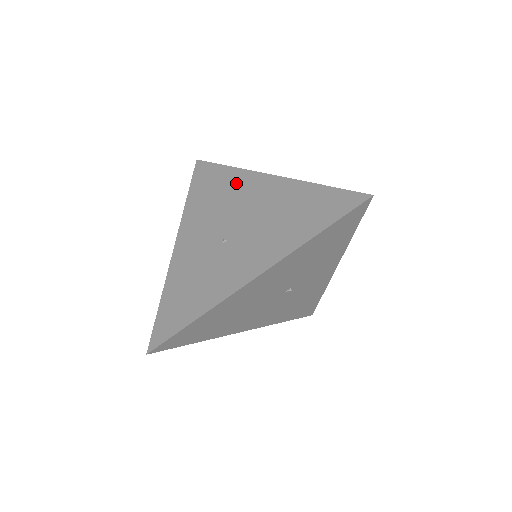
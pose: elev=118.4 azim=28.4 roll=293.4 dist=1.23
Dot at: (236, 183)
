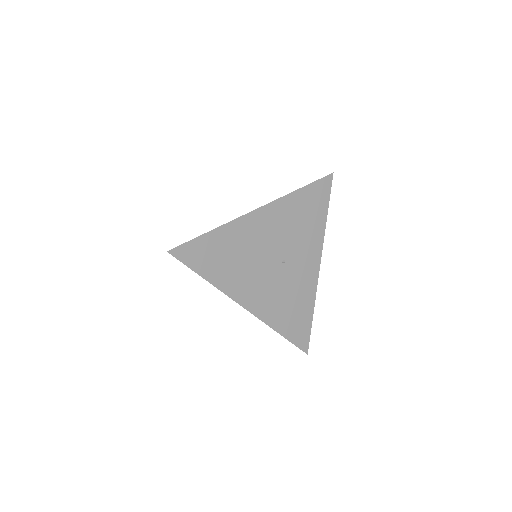
Dot at: occluded
